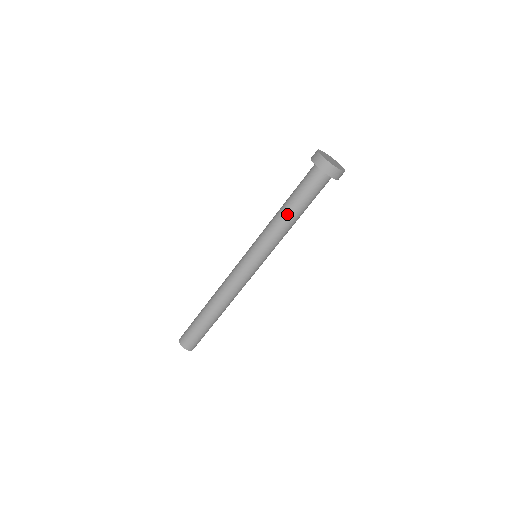
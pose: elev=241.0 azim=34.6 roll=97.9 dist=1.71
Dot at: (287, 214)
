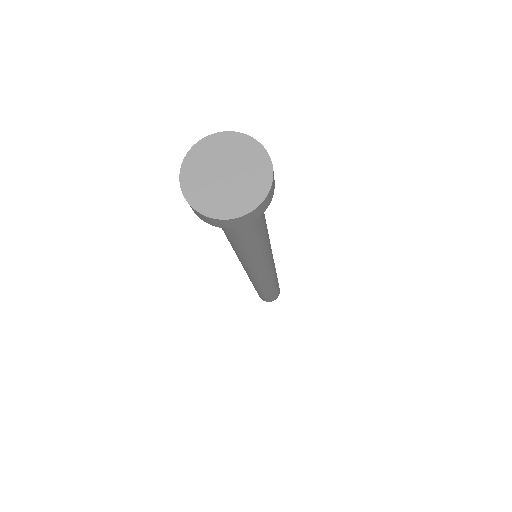
Dot at: (245, 249)
